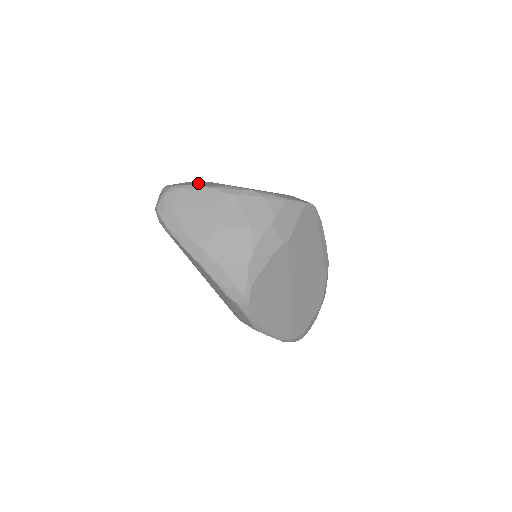
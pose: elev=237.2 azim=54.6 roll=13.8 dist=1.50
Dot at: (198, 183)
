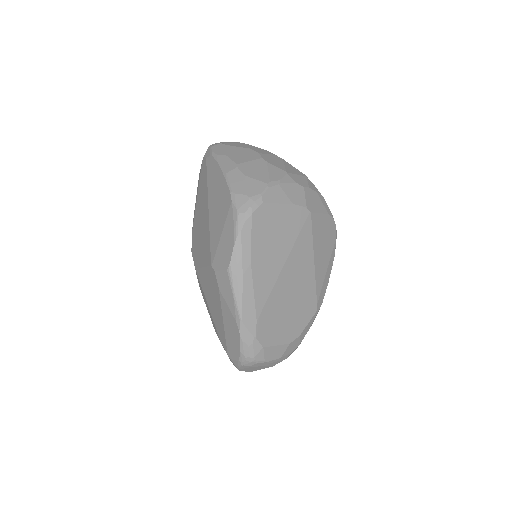
Dot at: occluded
